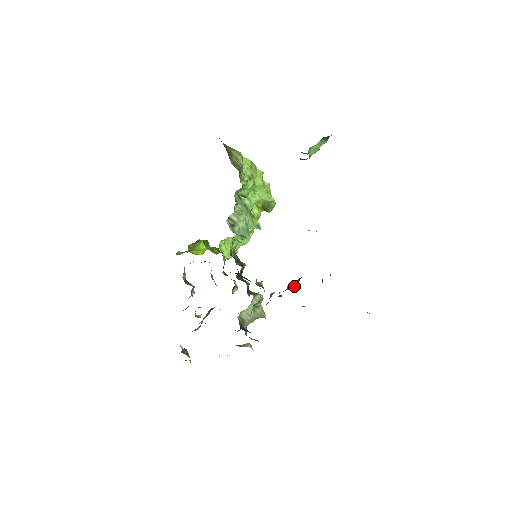
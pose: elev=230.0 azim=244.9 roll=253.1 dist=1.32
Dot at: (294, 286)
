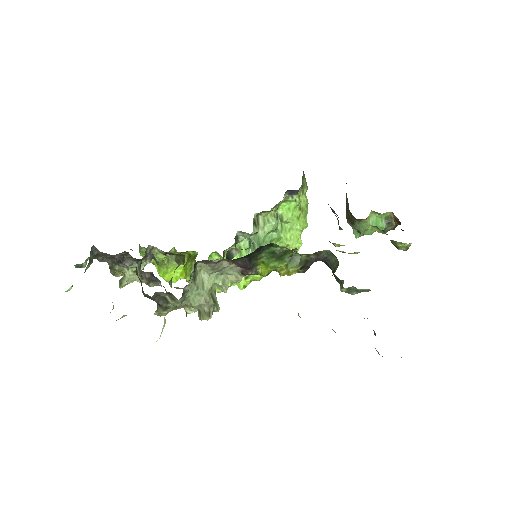
Dot at: (296, 263)
